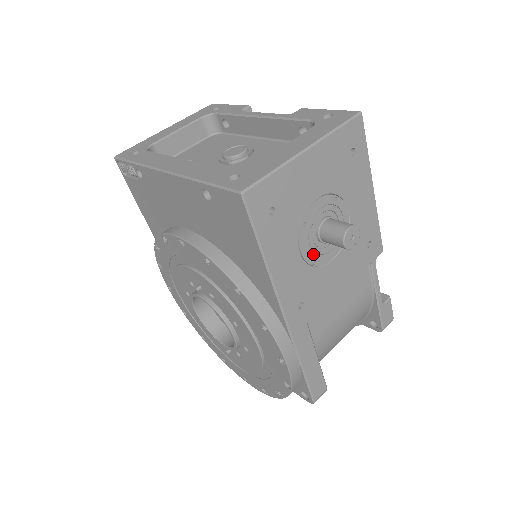
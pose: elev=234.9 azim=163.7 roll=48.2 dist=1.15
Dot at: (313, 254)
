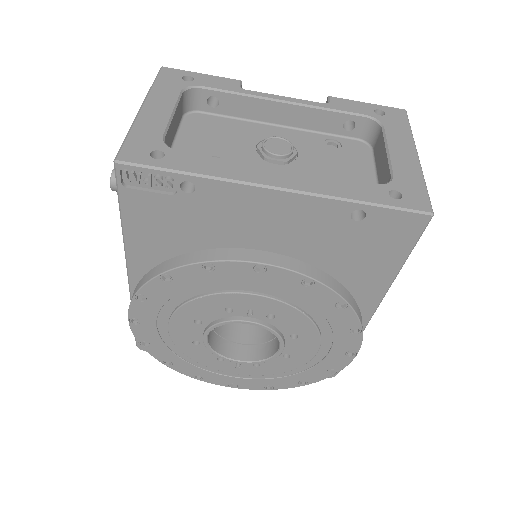
Dot at: occluded
